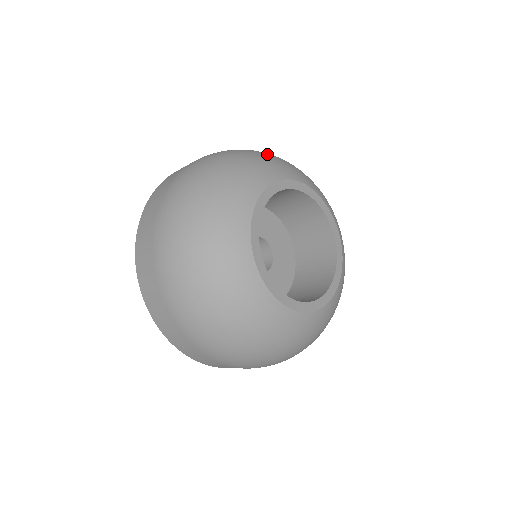
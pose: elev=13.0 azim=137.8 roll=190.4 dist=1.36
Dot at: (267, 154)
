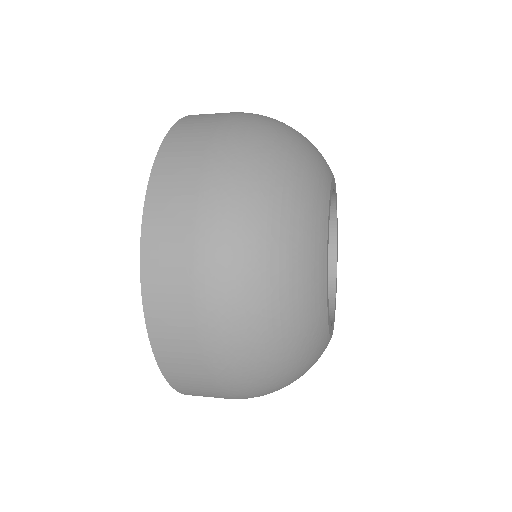
Dot at: (286, 156)
